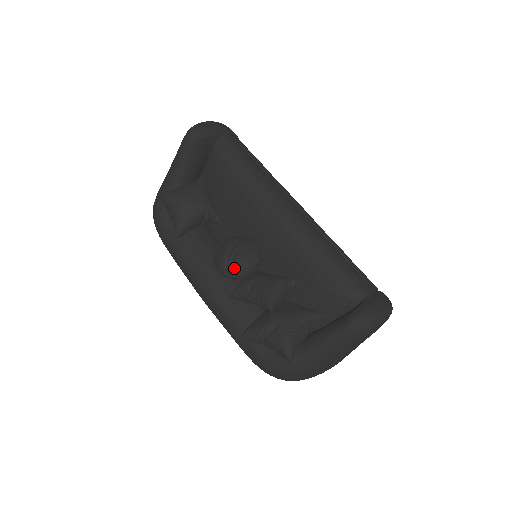
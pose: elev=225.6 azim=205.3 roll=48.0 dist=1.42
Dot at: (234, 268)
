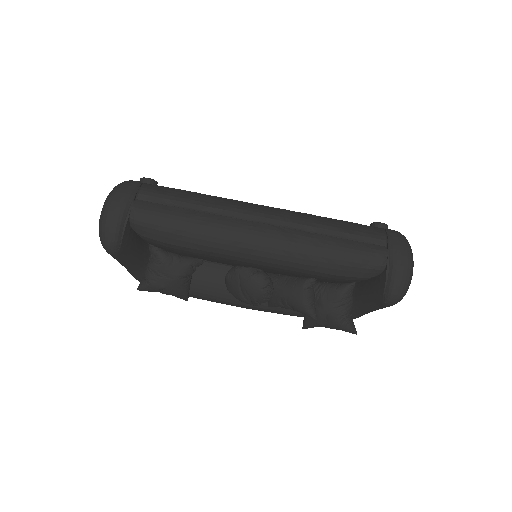
Dot at: (257, 303)
